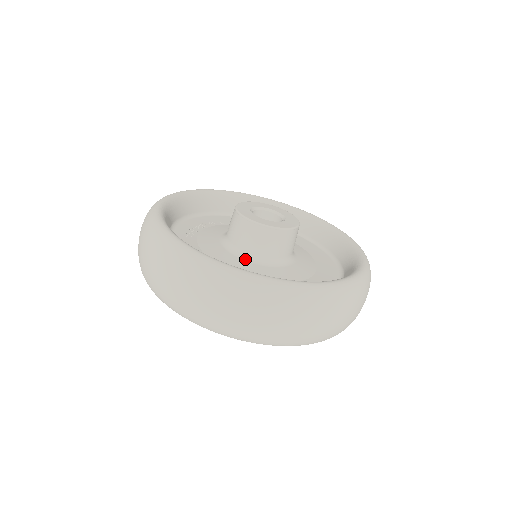
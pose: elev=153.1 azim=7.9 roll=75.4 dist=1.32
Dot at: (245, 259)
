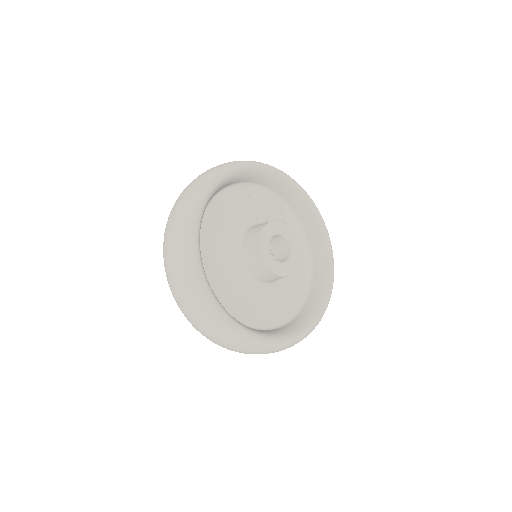
Dot at: (235, 246)
